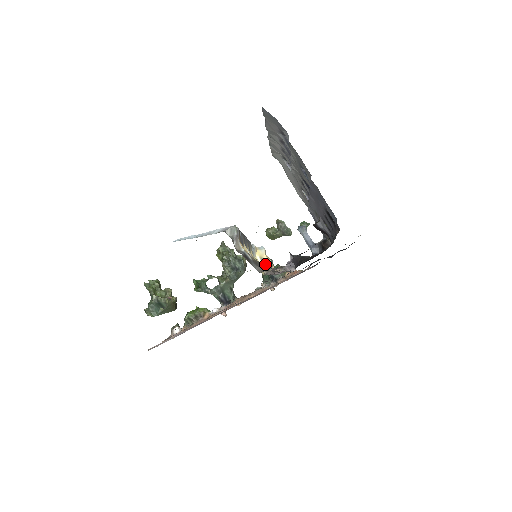
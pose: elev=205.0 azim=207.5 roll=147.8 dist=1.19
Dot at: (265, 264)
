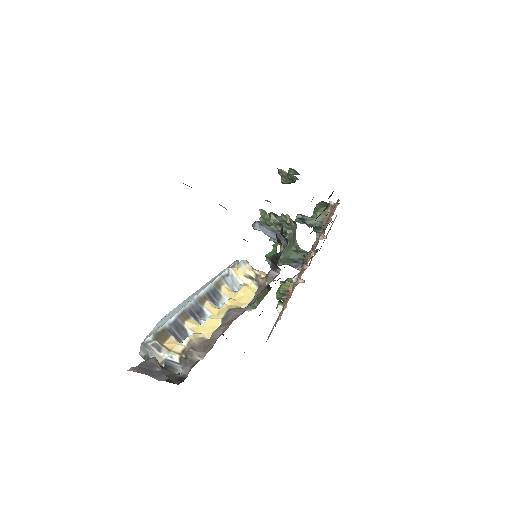
Dot at: (253, 279)
